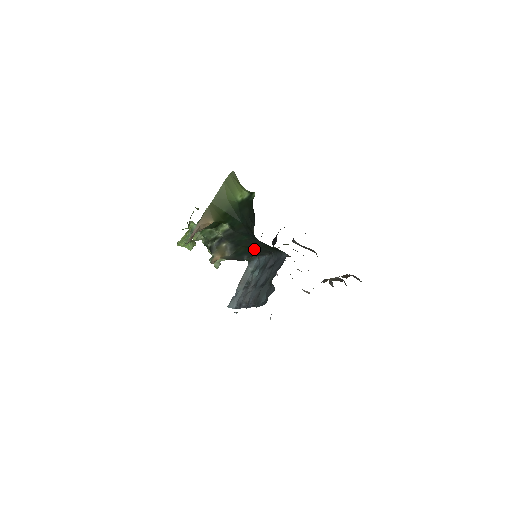
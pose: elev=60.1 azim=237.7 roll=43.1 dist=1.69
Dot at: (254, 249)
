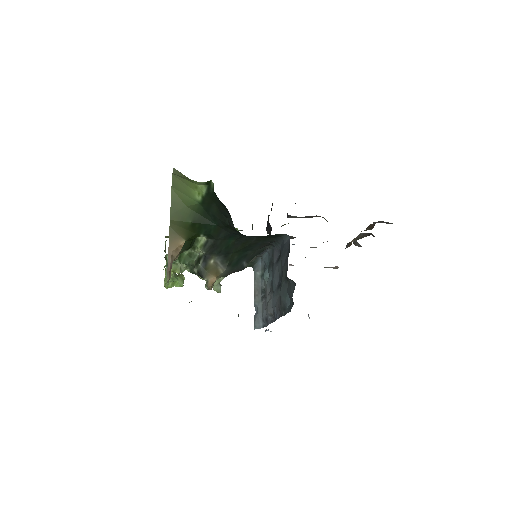
Dot at: (249, 249)
